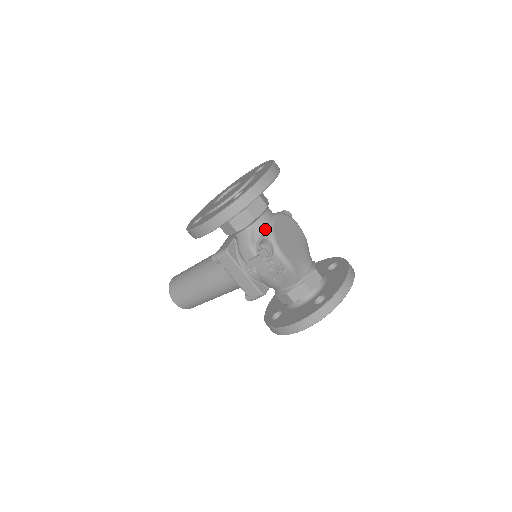
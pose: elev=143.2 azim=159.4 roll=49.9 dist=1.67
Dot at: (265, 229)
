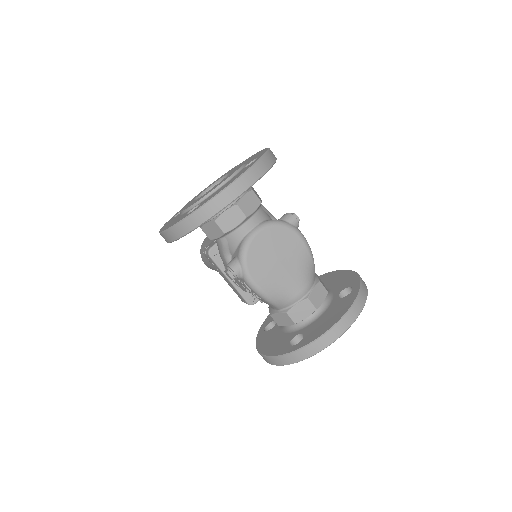
Dot at: (239, 245)
